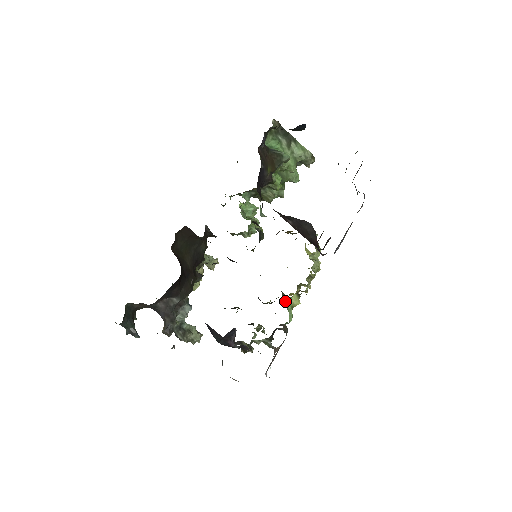
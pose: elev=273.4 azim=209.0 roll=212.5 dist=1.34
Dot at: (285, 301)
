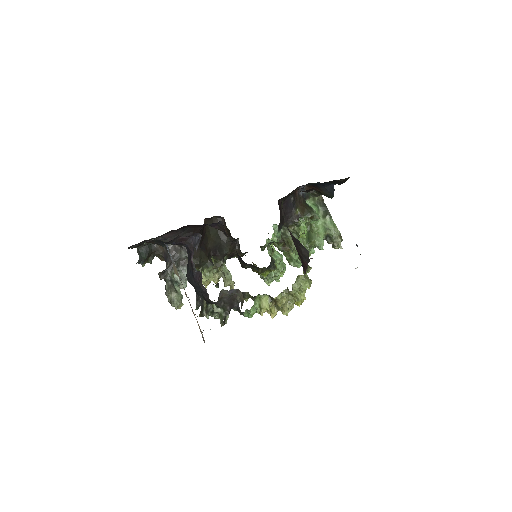
Dot at: (260, 312)
